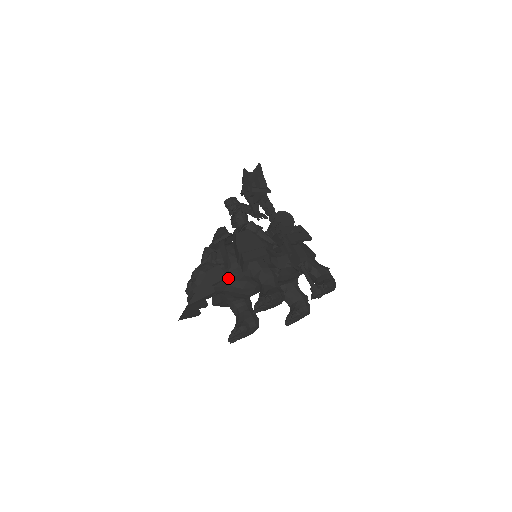
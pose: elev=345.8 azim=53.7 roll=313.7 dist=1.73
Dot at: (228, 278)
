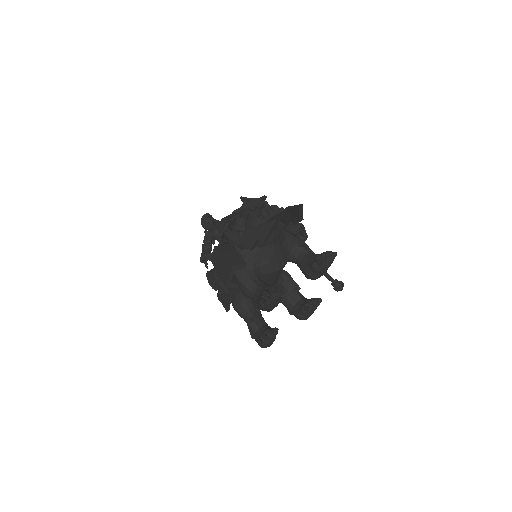
Dot at: (280, 234)
